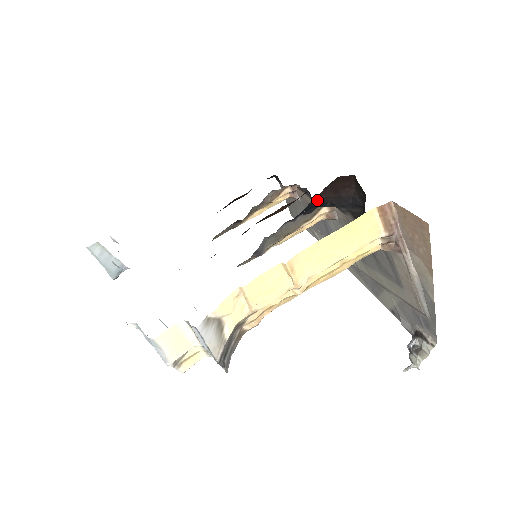
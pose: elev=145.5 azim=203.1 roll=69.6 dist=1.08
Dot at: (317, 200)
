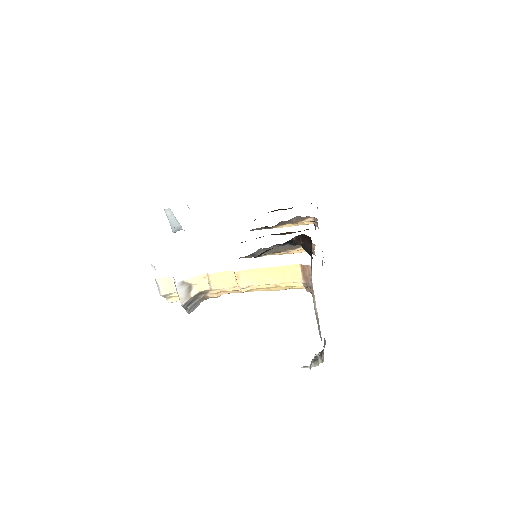
Dot at: (294, 241)
